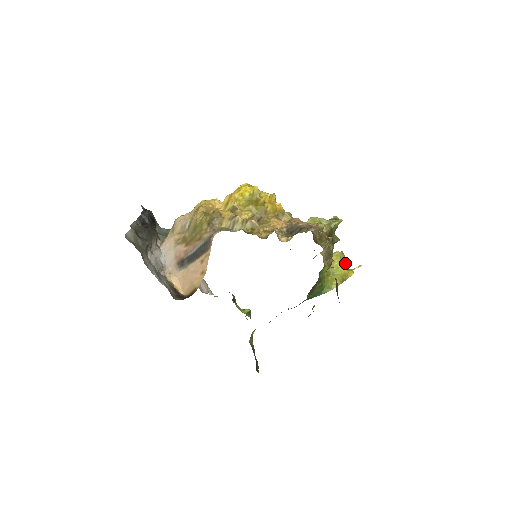
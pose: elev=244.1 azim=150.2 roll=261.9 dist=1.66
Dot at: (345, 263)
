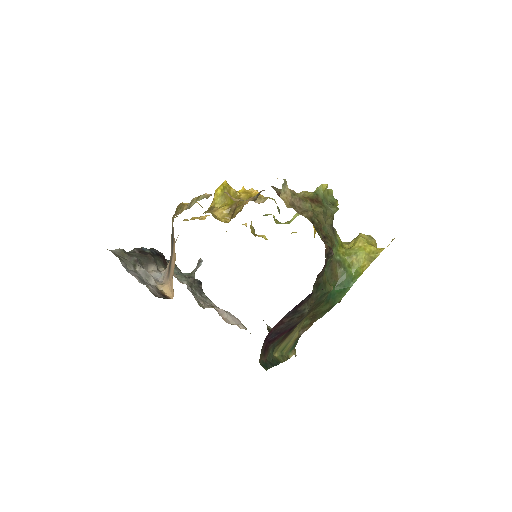
Dot at: (373, 243)
